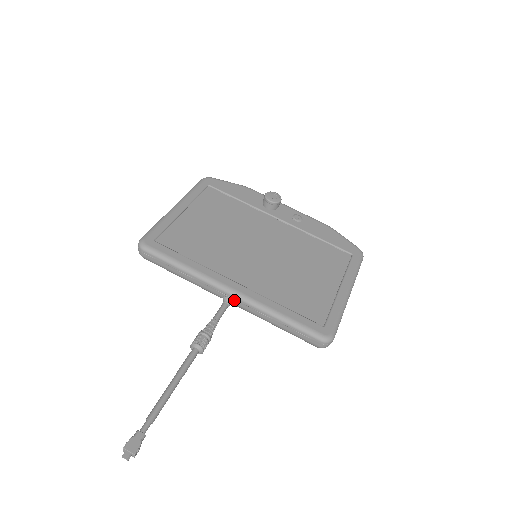
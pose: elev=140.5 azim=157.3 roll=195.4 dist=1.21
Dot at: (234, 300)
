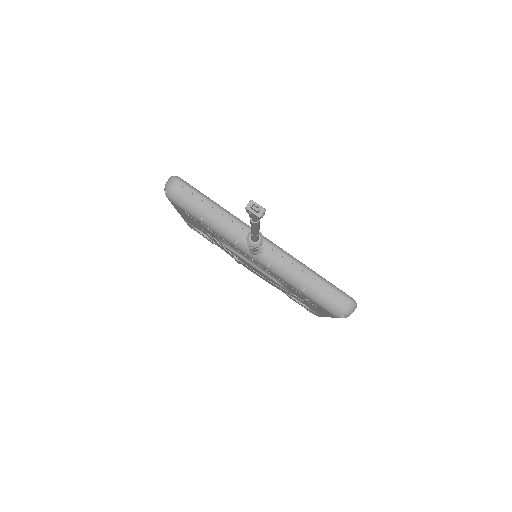
Dot at: (265, 246)
